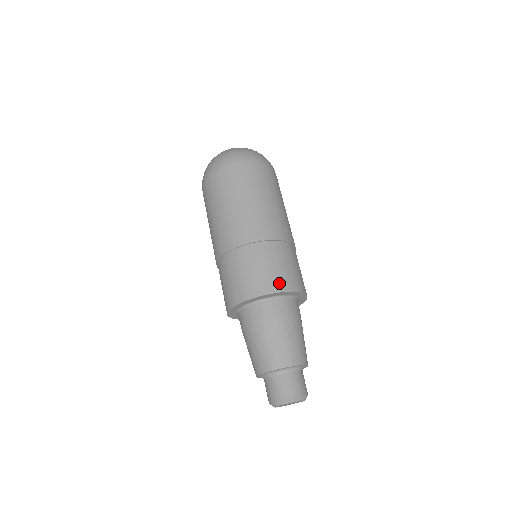
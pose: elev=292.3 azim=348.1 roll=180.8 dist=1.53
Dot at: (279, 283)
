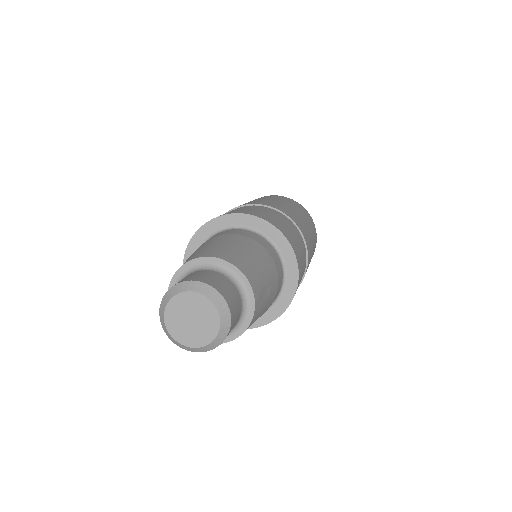
Dot at: (249, 212)
